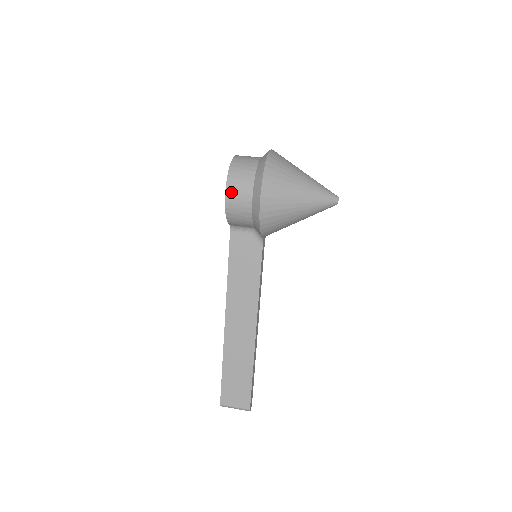
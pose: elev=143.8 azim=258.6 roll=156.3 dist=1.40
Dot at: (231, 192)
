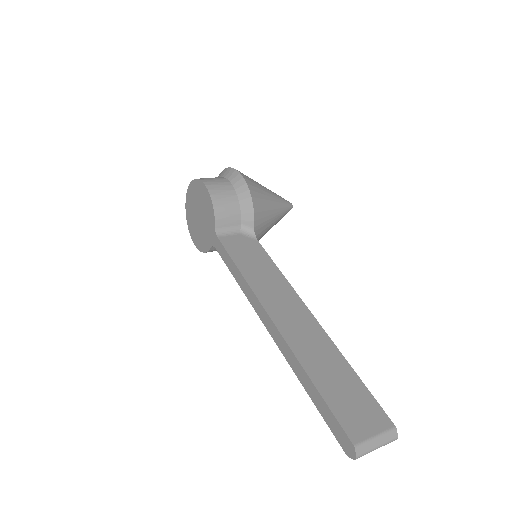
Dot at: (209, 183)
